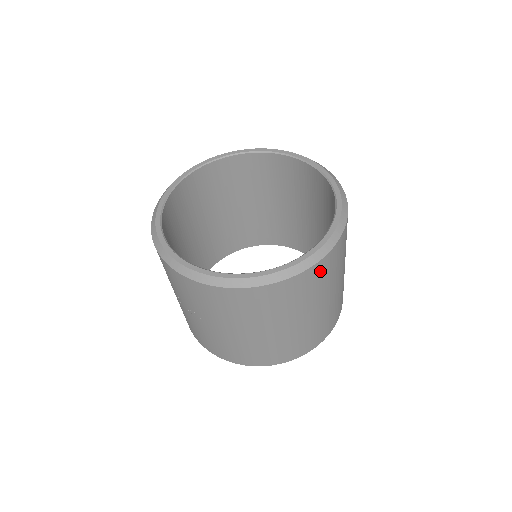
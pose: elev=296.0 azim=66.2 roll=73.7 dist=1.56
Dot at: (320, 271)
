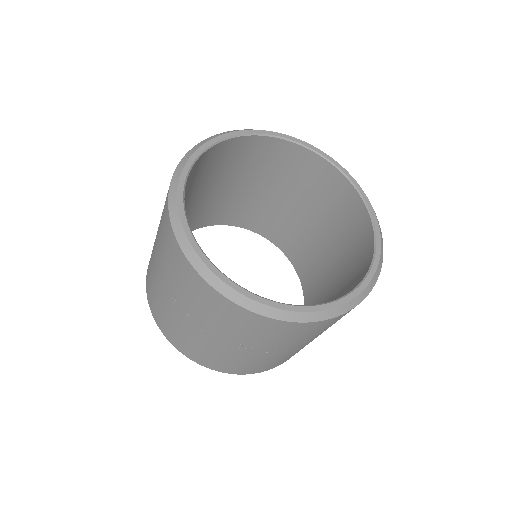
Dot at: occluded
